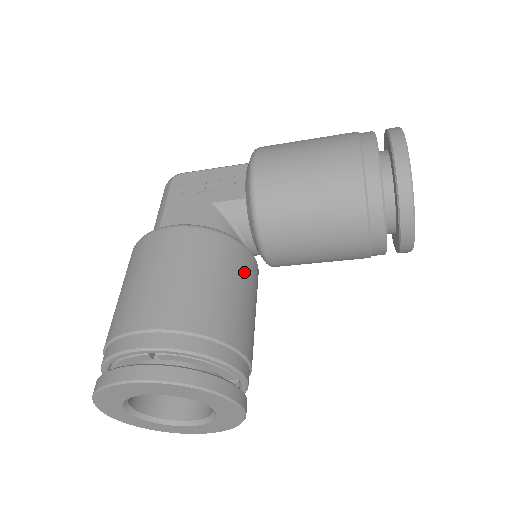
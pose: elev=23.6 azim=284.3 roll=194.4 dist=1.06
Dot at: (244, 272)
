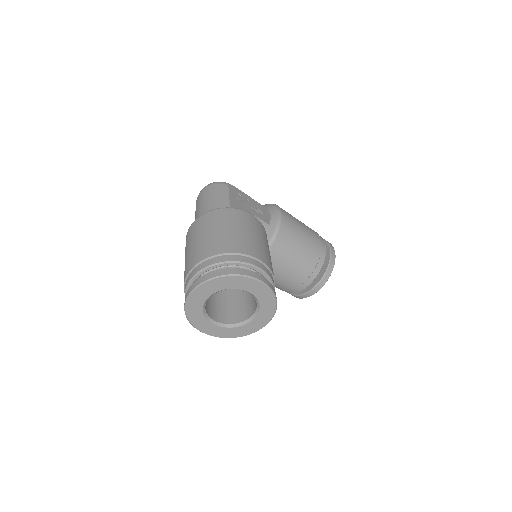
Dot at: occluded
